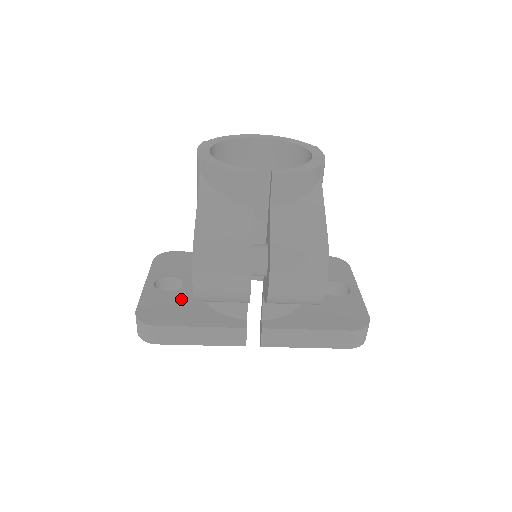
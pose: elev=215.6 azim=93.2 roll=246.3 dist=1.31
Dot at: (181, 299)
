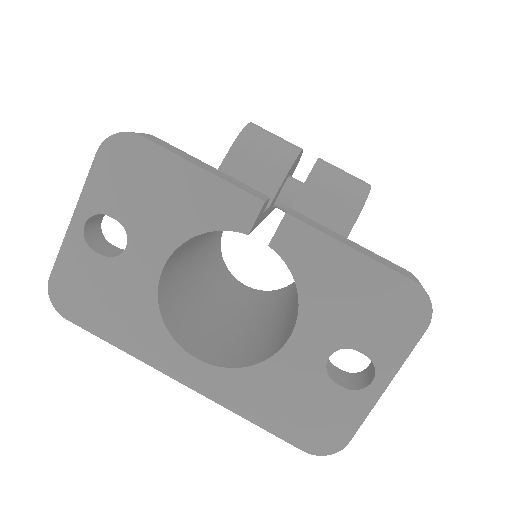
Dot at: occluded
